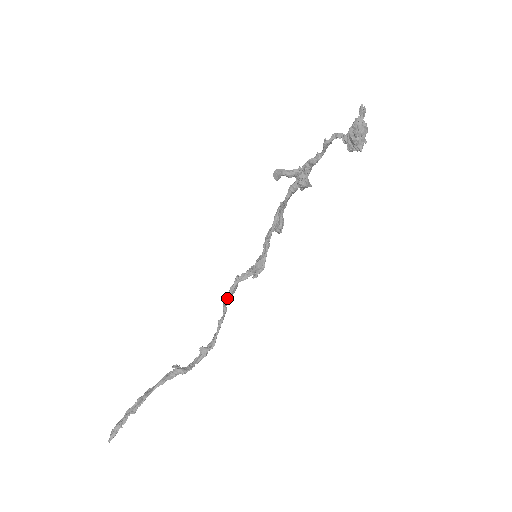
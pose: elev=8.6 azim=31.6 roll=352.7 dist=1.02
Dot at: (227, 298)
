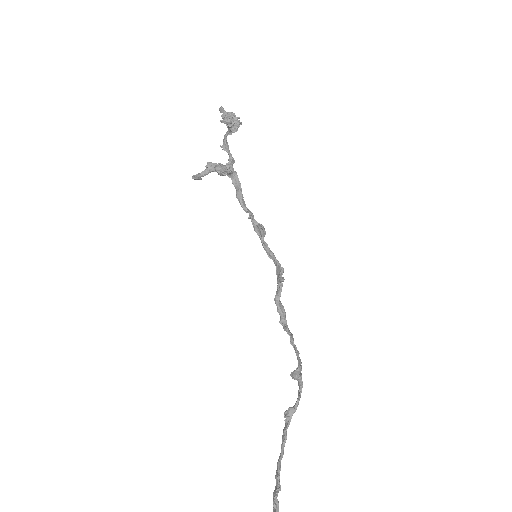
Dot at: (283, 322)
